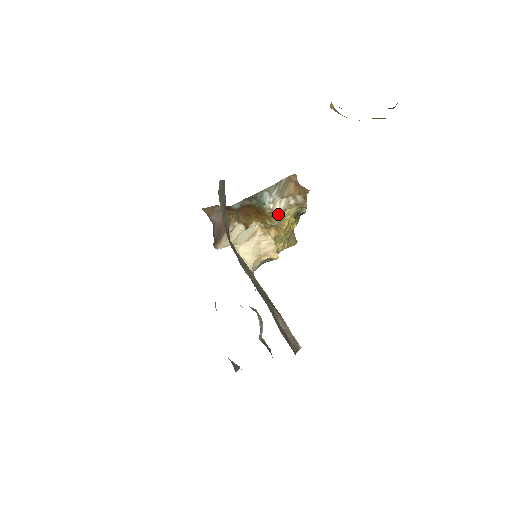
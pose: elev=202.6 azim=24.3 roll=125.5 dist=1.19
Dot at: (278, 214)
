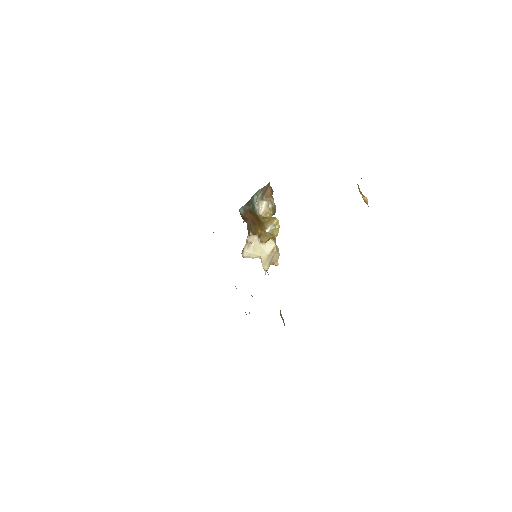
Dot at: (269, 221)
